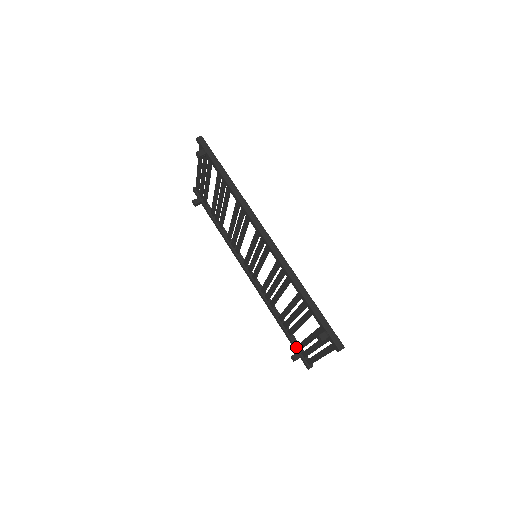
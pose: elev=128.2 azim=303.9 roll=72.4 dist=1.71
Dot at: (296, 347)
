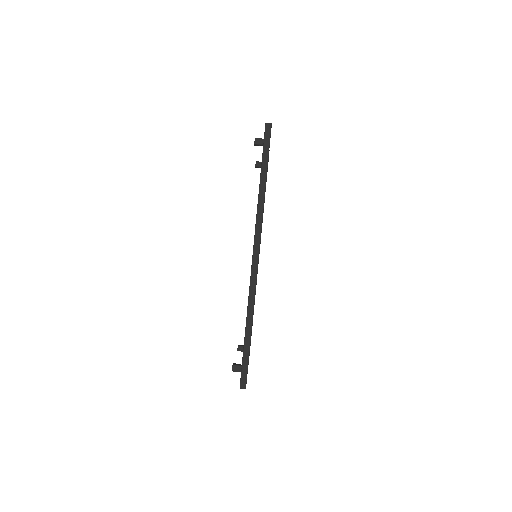
Dot at: occluded
